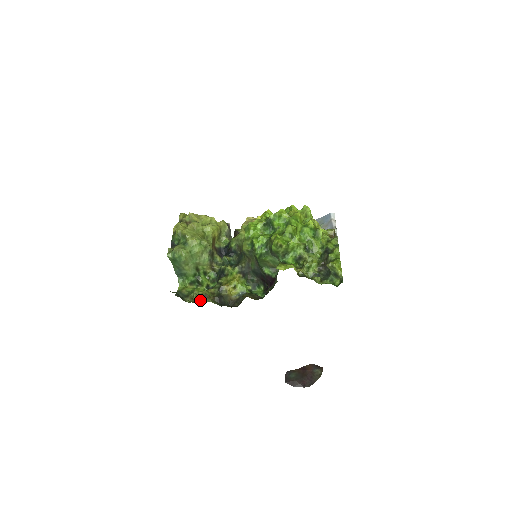
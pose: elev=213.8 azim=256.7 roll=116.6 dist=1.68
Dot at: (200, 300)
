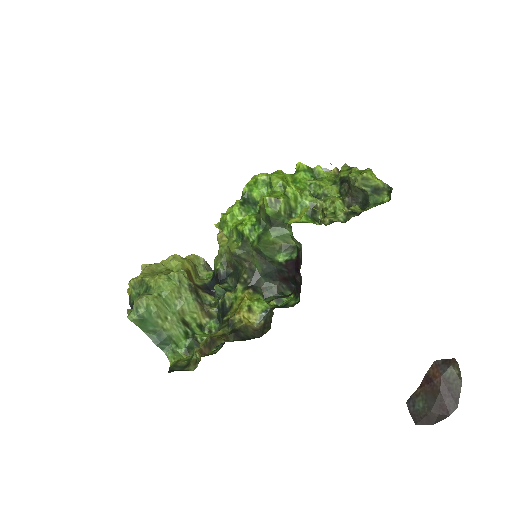
Dot at: (207, 350)
